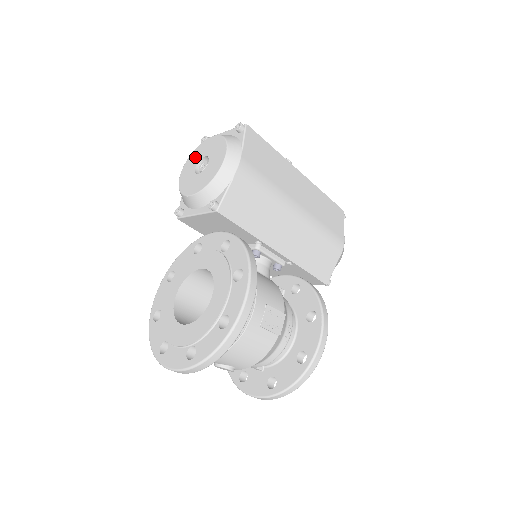
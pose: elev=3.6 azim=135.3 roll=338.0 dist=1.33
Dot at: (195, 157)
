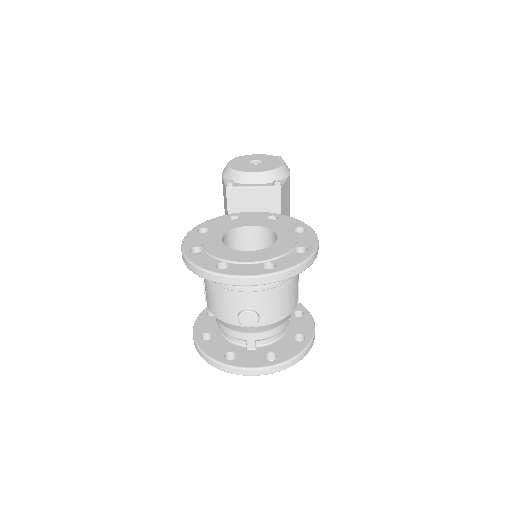
Dot at: (243, 159)
